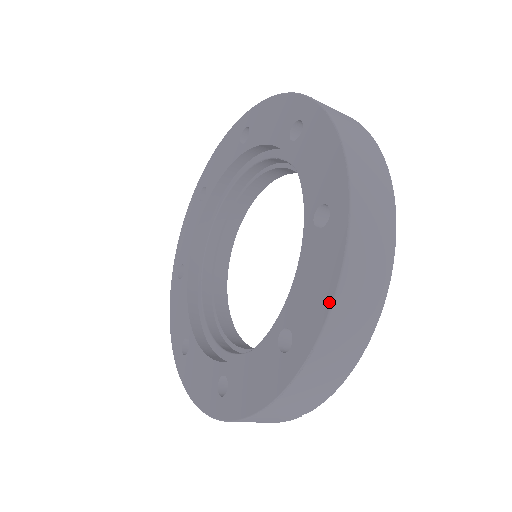
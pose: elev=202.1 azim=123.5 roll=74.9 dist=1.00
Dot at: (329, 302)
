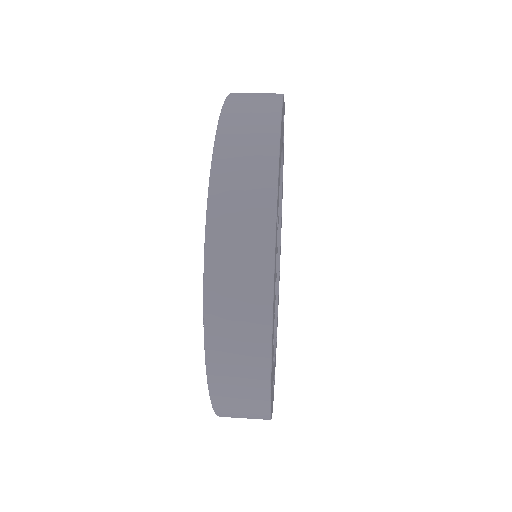
Dot at: occluded
